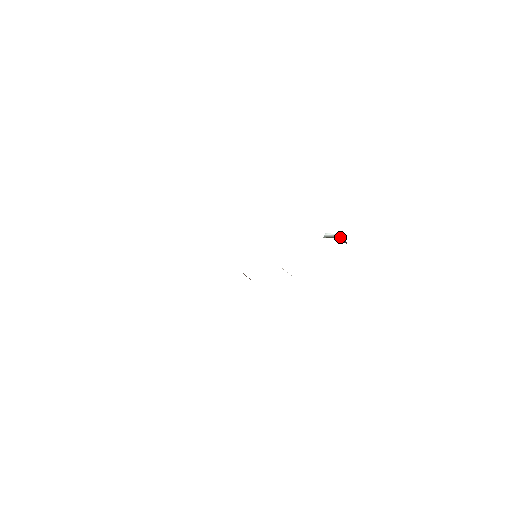
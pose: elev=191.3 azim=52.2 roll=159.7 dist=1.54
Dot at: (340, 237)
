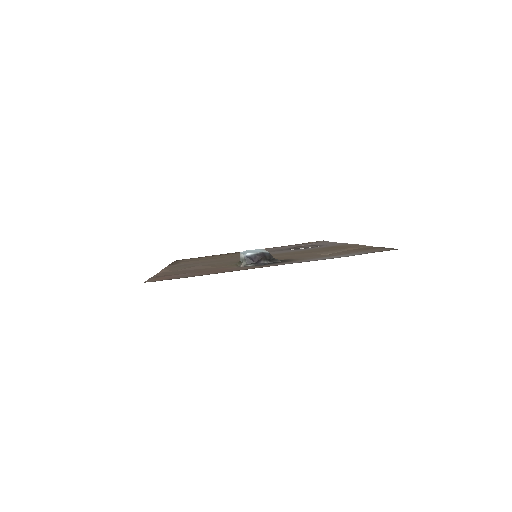
Dot at: (245, 261)
